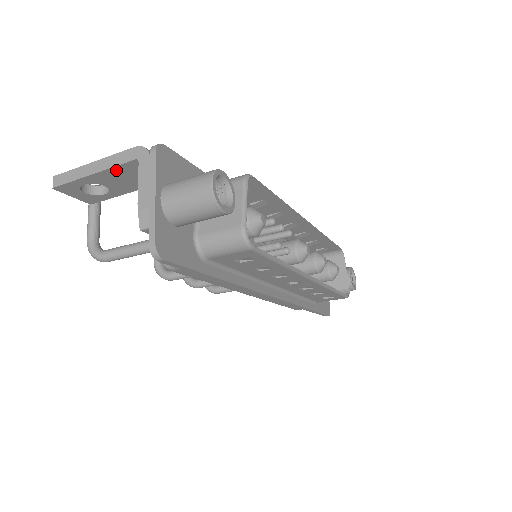
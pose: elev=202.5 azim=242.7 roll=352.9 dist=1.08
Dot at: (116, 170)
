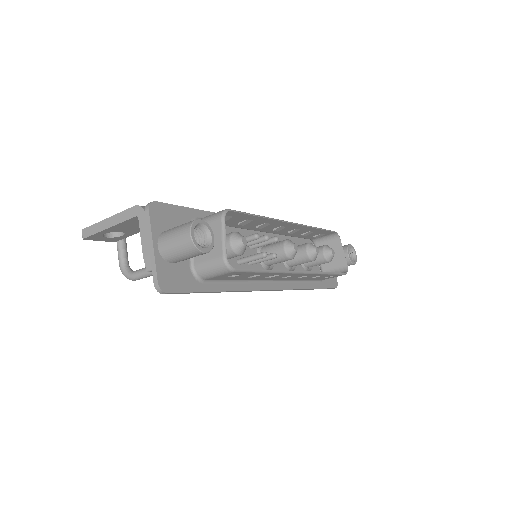
Dot at: (124, 223)
